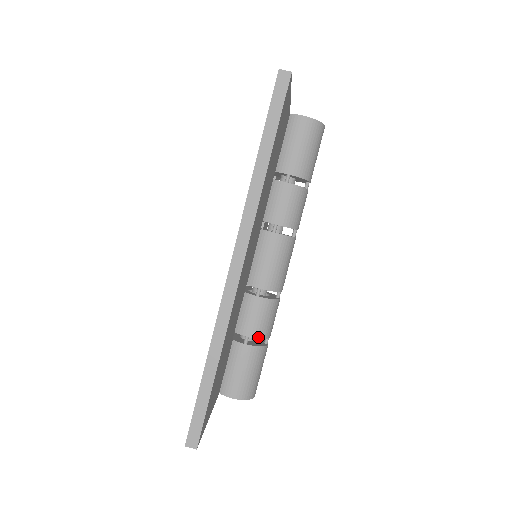
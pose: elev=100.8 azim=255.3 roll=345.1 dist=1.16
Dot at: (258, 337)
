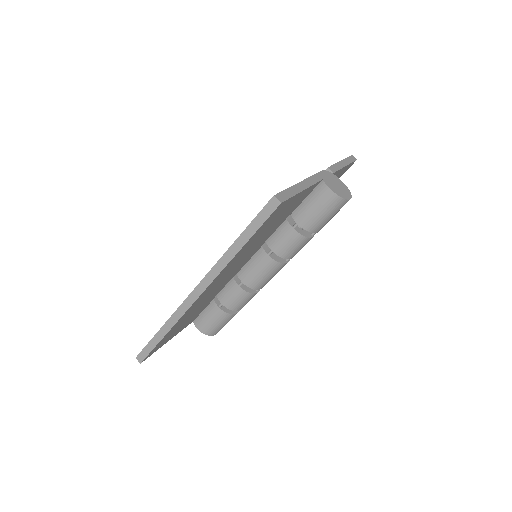
Dot at: (229, 308)
